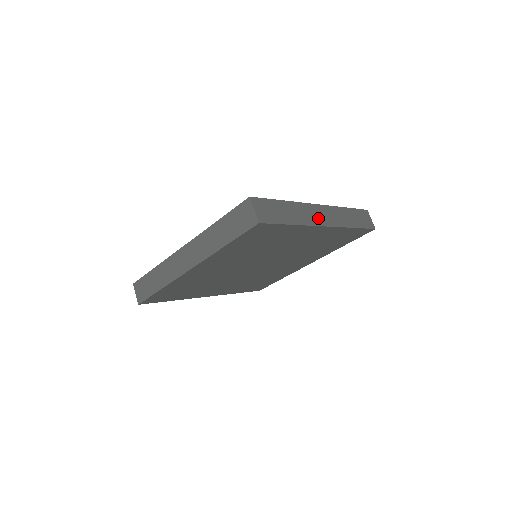
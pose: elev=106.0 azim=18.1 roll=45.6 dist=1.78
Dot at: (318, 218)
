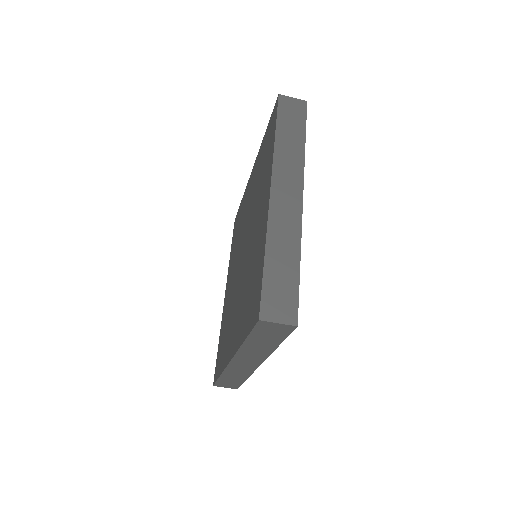
Dot at: (291, 206)
